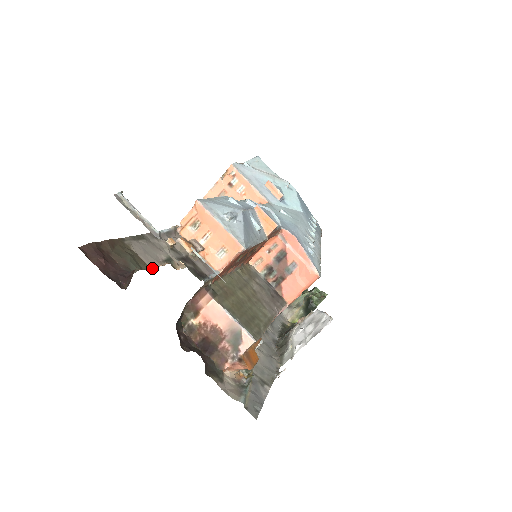
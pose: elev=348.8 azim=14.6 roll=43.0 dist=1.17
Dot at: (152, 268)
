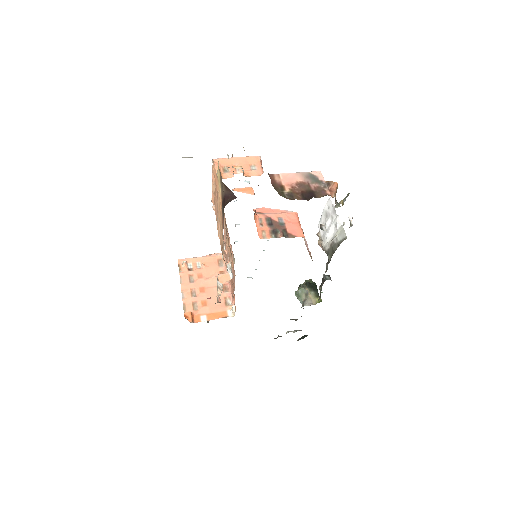
Dot at: (223, 248)
